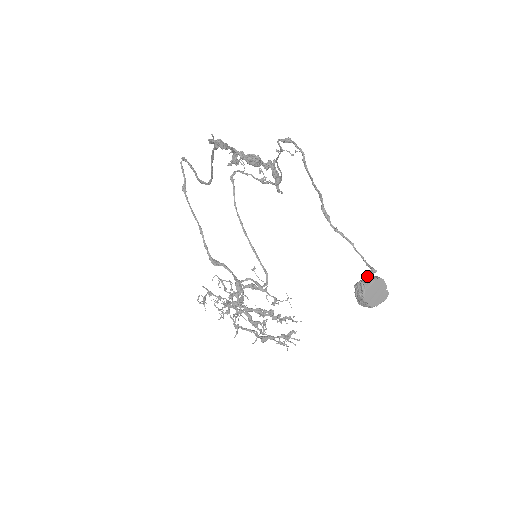
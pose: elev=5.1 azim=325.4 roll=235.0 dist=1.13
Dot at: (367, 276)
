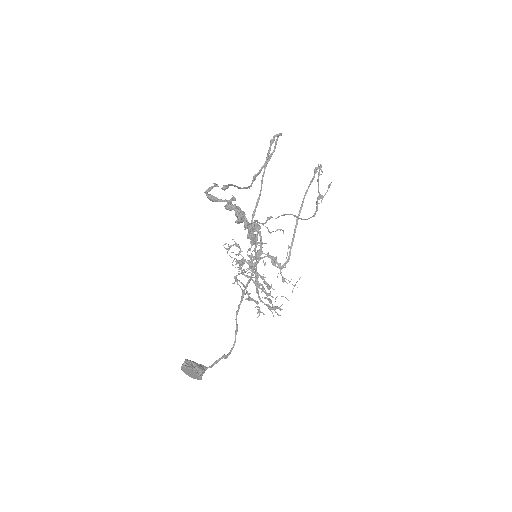
Dot at: (193, 362)
